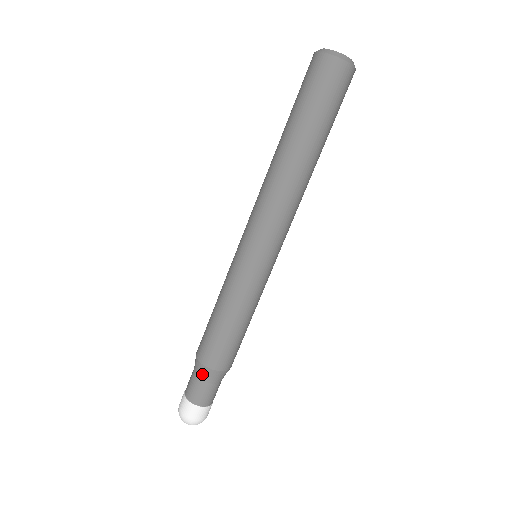
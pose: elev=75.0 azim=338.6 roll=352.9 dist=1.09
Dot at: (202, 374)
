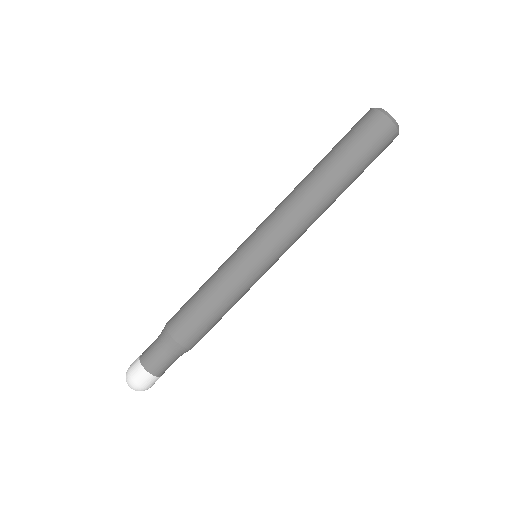
Dot at: (165, 343)
